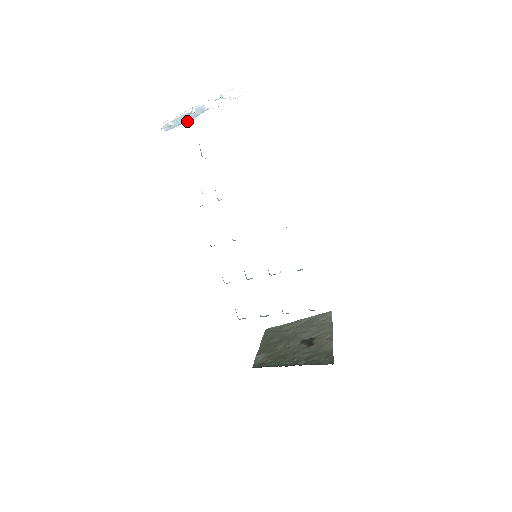
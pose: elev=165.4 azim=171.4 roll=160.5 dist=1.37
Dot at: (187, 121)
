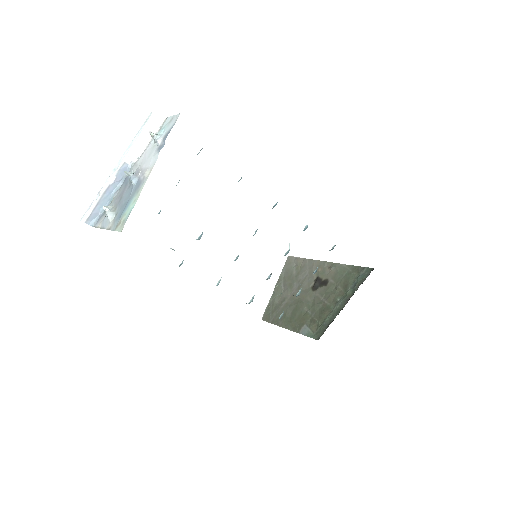
Dot at: (116, 193)
